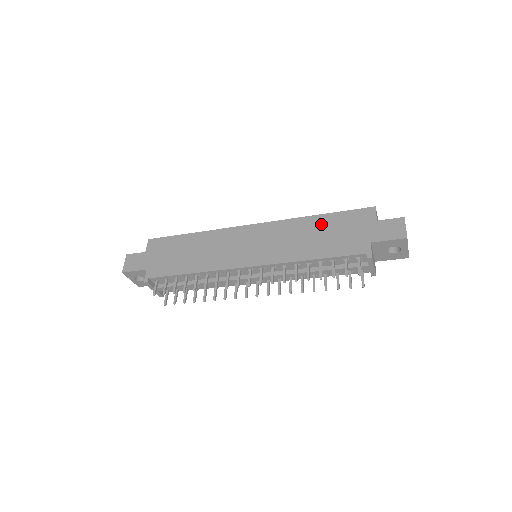
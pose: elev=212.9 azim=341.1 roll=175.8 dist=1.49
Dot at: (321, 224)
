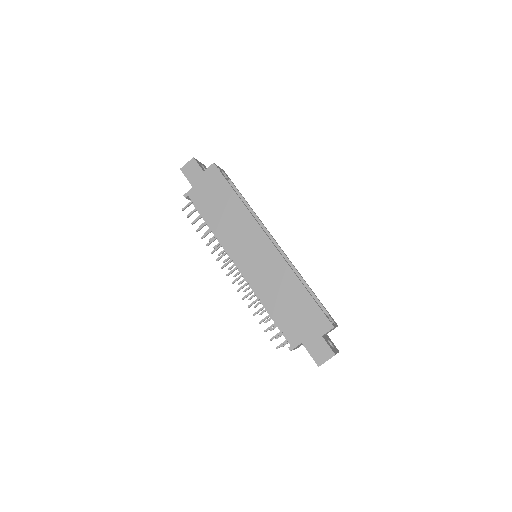
Dot at: (298, 295)
